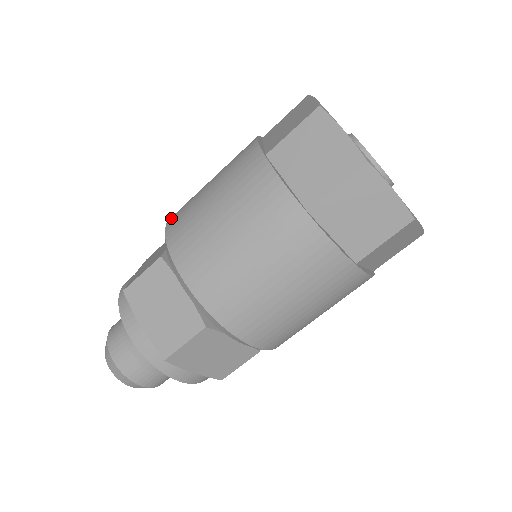
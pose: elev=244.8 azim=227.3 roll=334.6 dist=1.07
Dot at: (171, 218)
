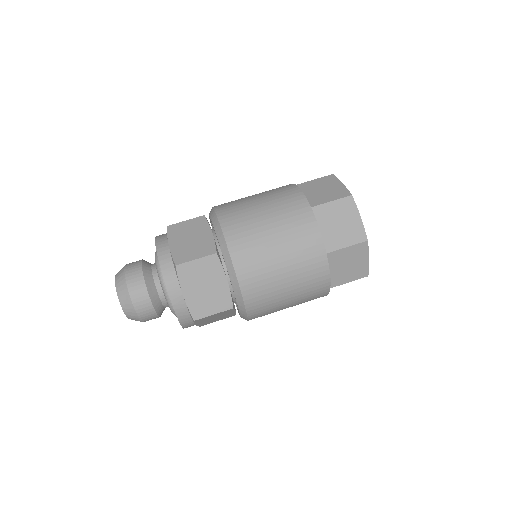
Dot at: occluded
